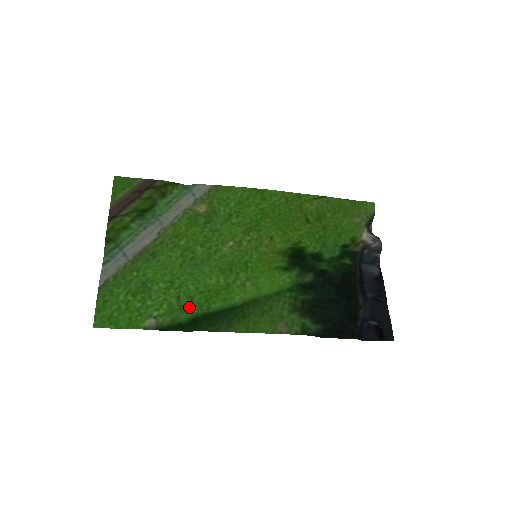
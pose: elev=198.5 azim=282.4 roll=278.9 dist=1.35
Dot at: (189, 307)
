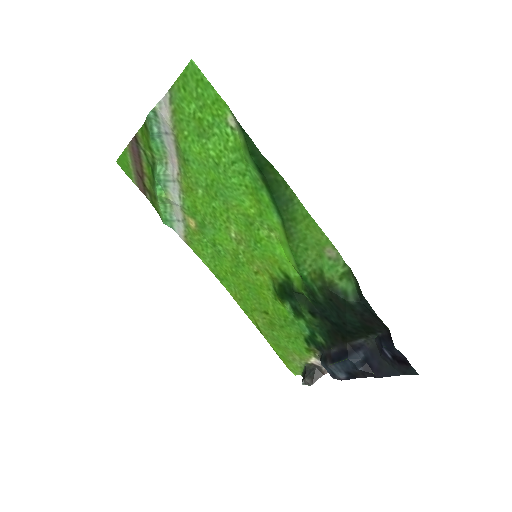
Dot at: (248, 168)
